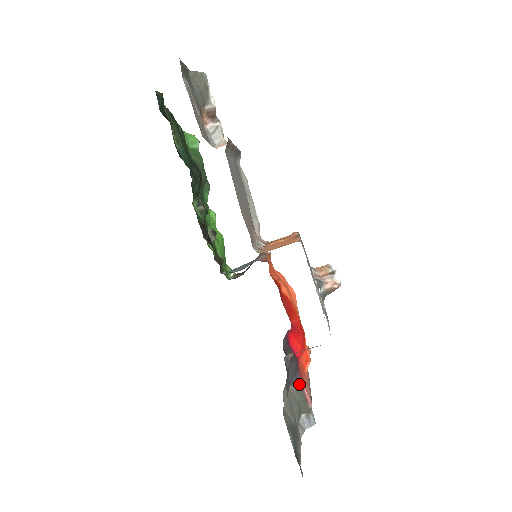
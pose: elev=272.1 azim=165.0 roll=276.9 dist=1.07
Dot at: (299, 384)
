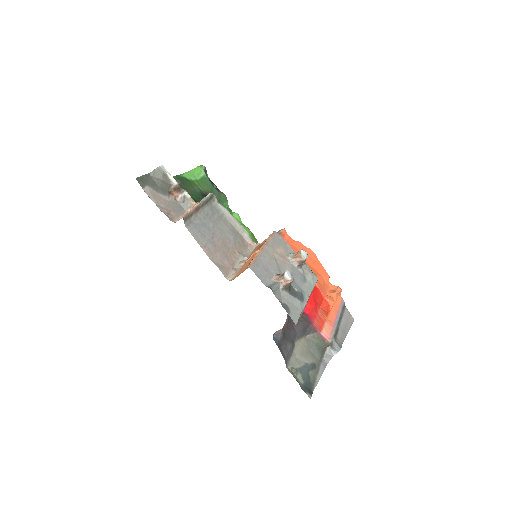
Dot at: (314, 331)
